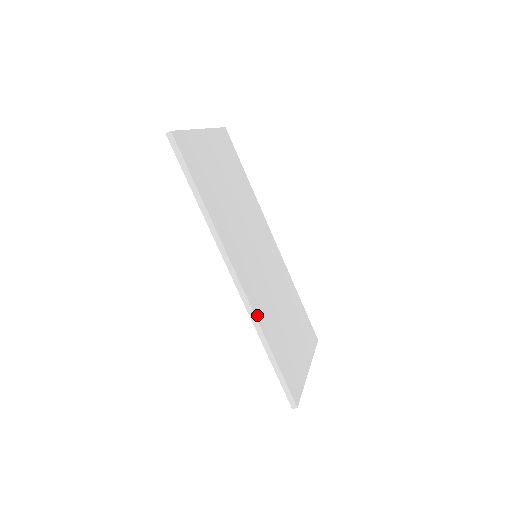
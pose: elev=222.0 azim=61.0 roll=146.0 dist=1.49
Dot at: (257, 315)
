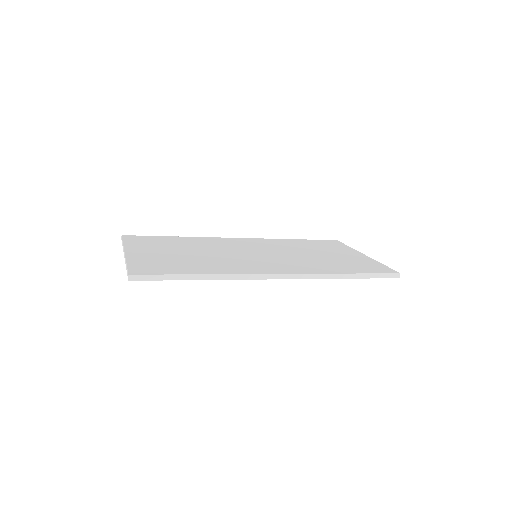
Dot at: (315, 272)
